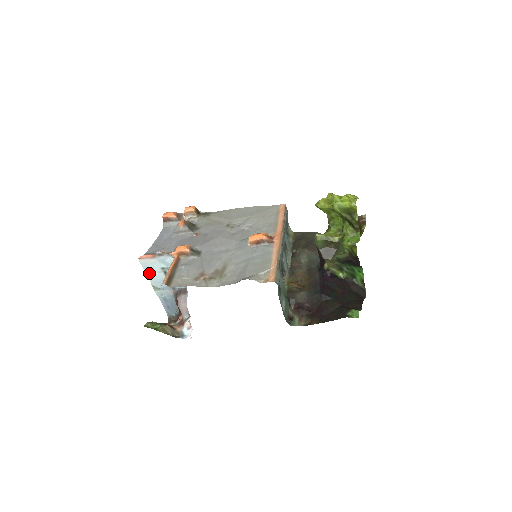
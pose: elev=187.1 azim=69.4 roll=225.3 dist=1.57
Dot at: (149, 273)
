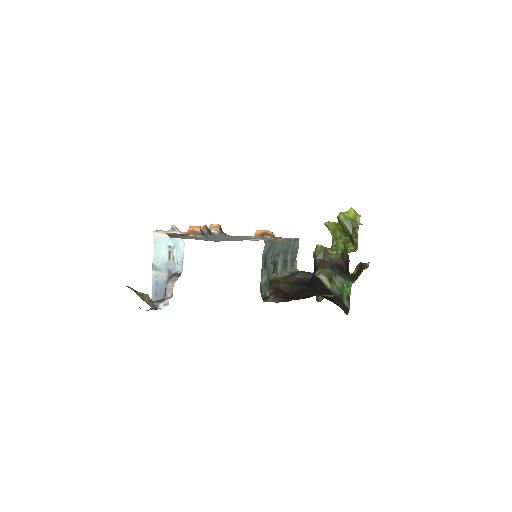
Dot at: (156, 249)
